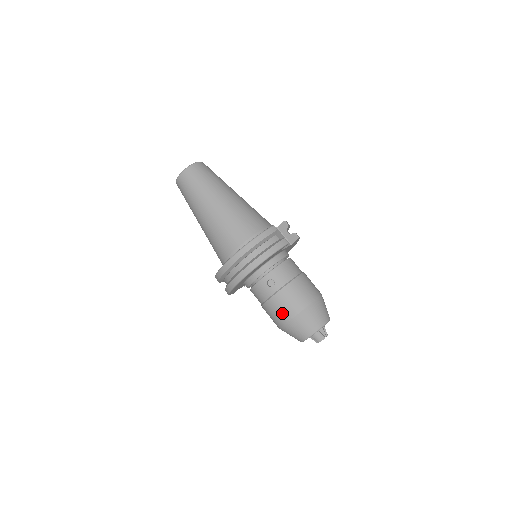
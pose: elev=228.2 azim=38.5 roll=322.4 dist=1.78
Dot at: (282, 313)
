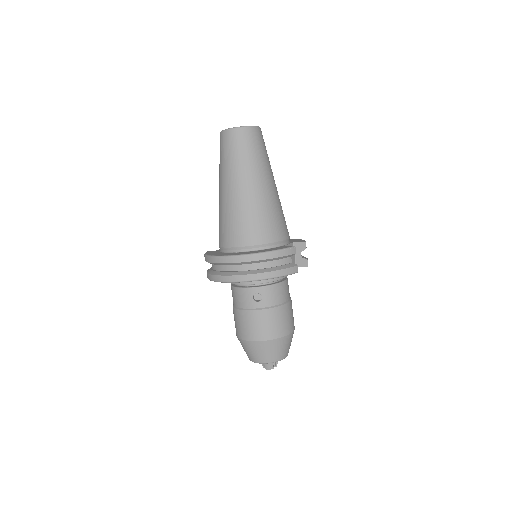
Dot at: (251, 330)
